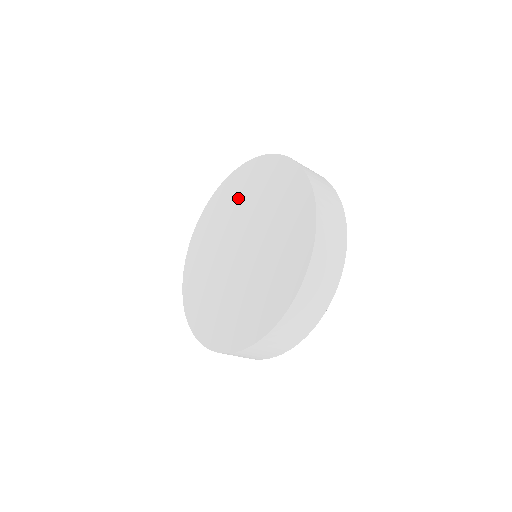
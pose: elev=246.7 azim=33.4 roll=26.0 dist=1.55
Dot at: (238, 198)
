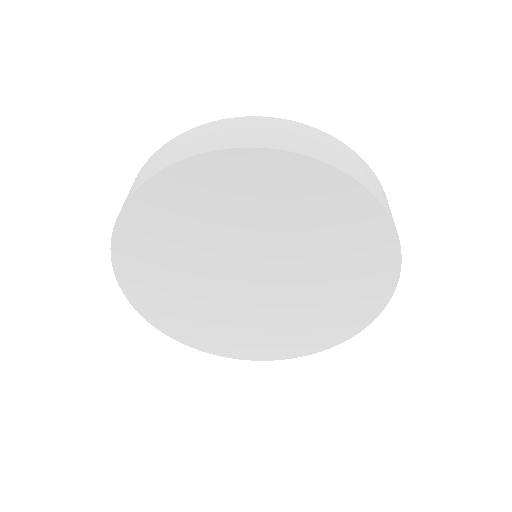
Dot at: (286, 212)
